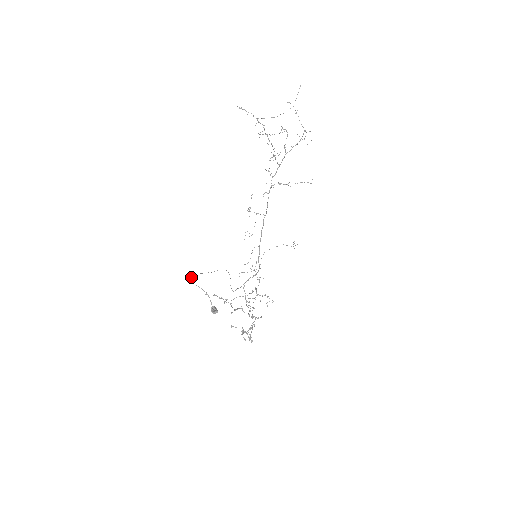
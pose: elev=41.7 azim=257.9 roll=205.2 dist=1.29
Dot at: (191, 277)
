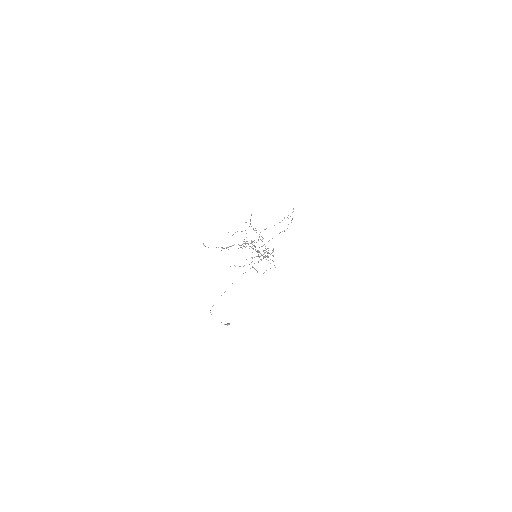
Dot at: (210, 310)
